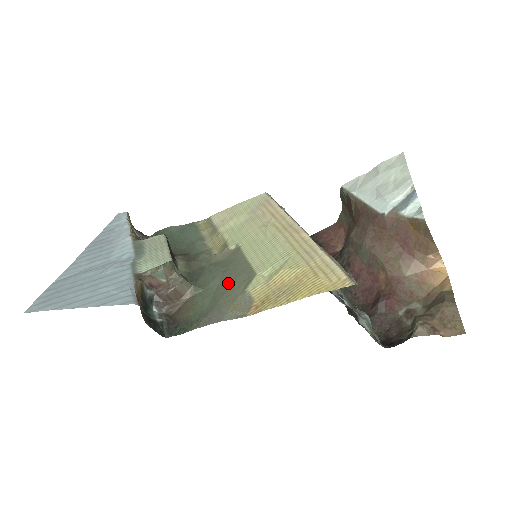
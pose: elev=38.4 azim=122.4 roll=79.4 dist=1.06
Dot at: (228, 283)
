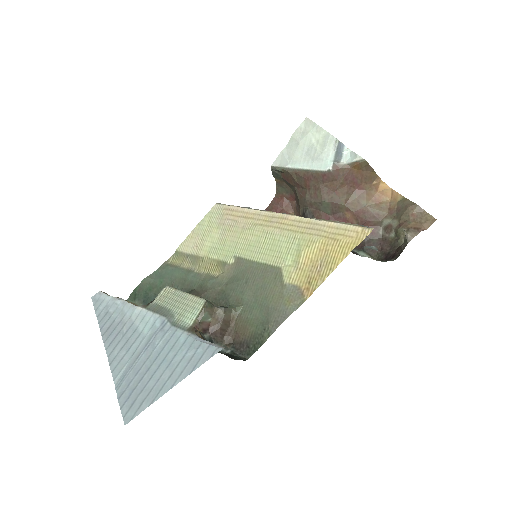
Dot at: (261, 288)
